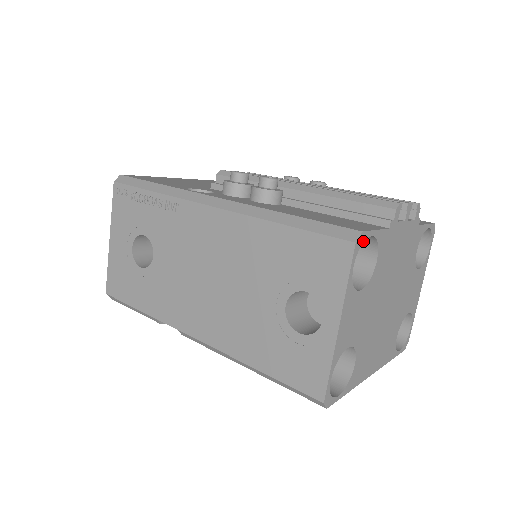
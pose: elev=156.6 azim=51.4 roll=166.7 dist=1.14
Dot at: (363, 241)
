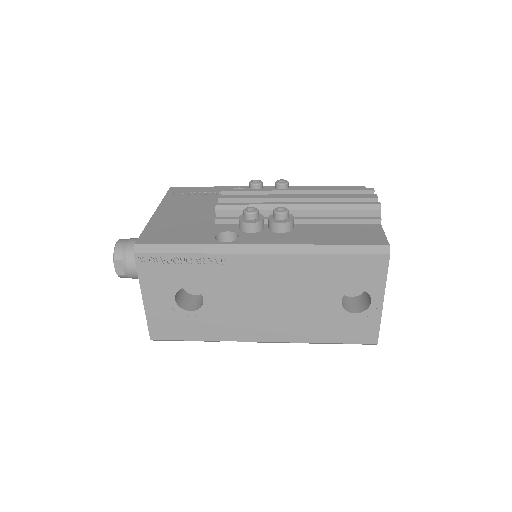
Dot at: occluded
